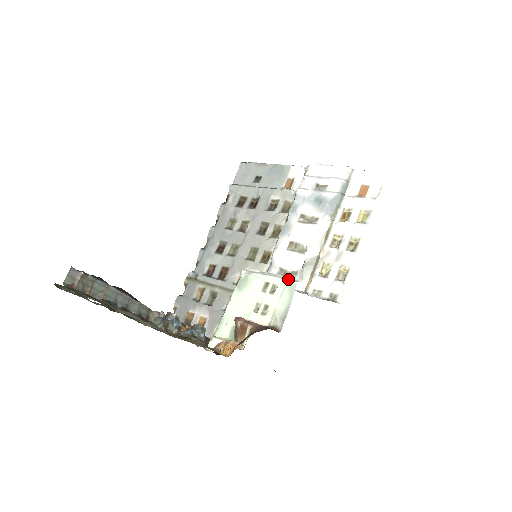
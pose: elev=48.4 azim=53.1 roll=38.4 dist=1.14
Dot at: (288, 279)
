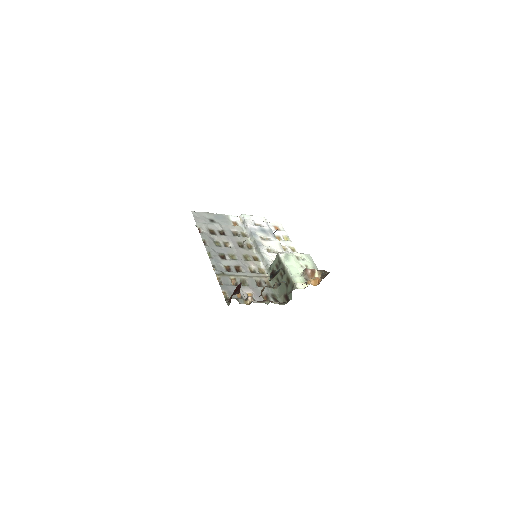
Dot at: (305, 254)
